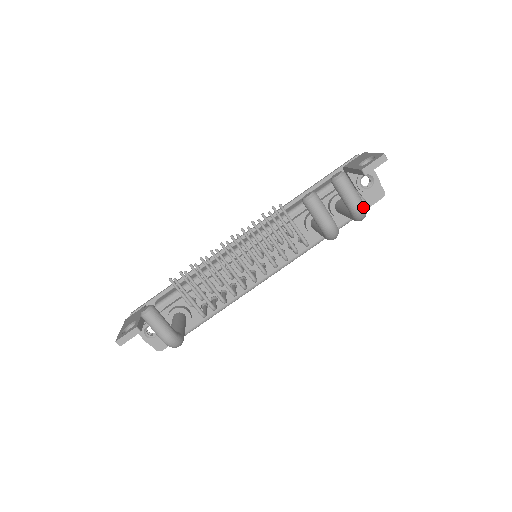
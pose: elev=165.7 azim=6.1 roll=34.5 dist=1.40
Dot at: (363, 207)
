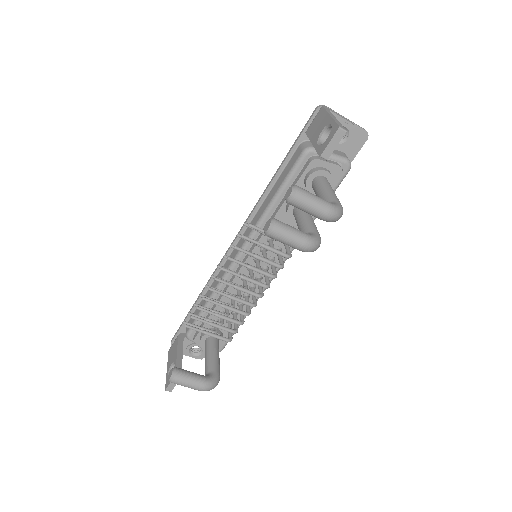
Dot at: (334, 212)
